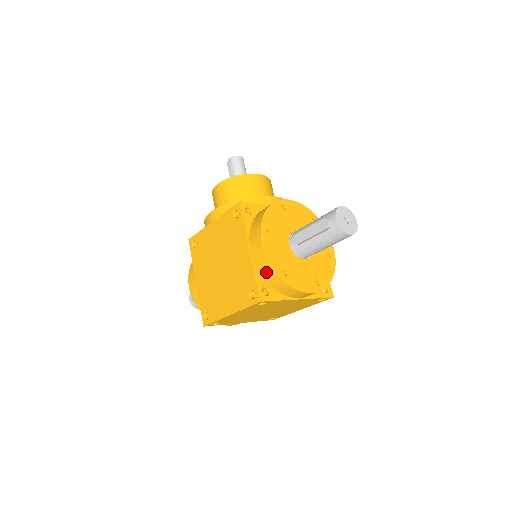
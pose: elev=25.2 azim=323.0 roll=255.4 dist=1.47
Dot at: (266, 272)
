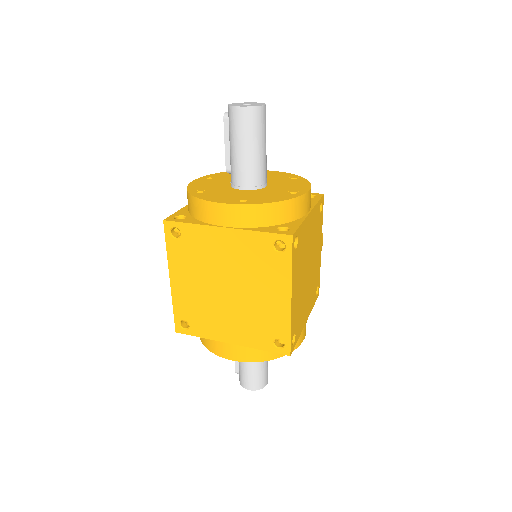
Dot at: occluded
